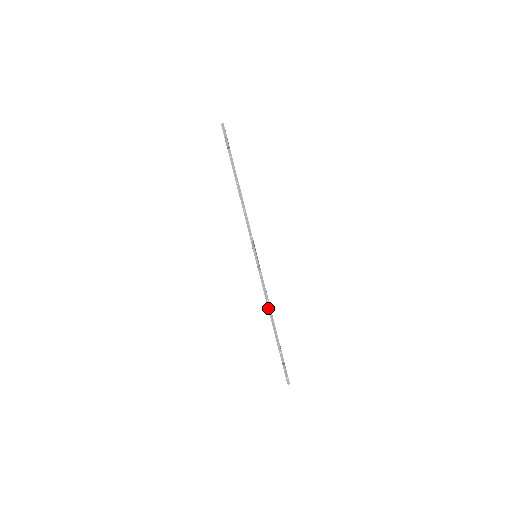
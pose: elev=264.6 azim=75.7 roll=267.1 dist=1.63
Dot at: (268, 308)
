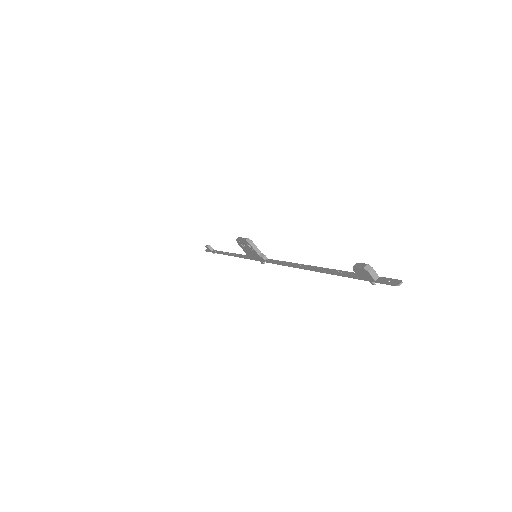
Dot at: (294, 267)
